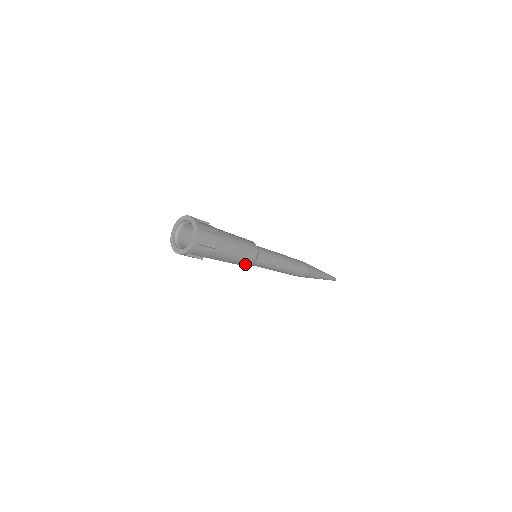
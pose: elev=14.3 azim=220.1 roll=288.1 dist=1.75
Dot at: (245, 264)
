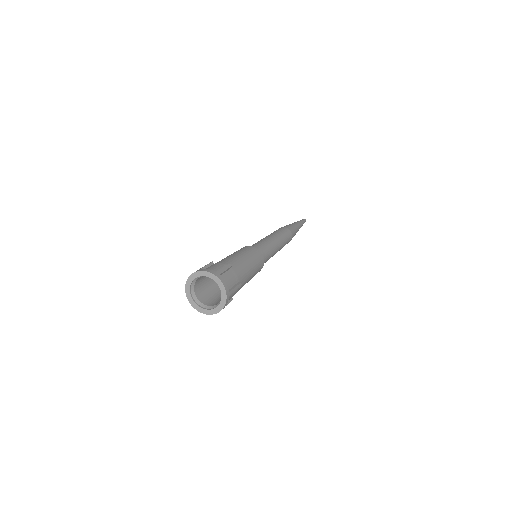
Dot at: occluded
